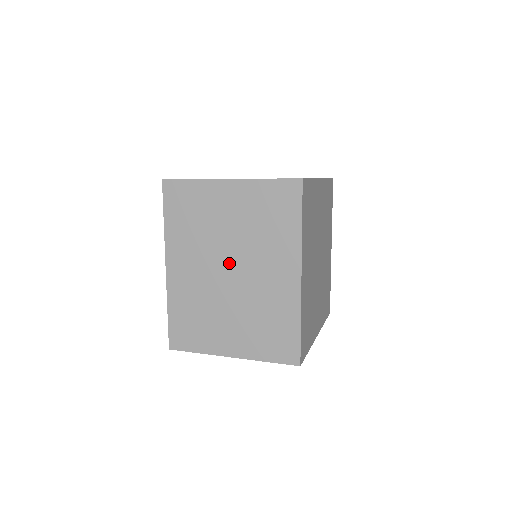
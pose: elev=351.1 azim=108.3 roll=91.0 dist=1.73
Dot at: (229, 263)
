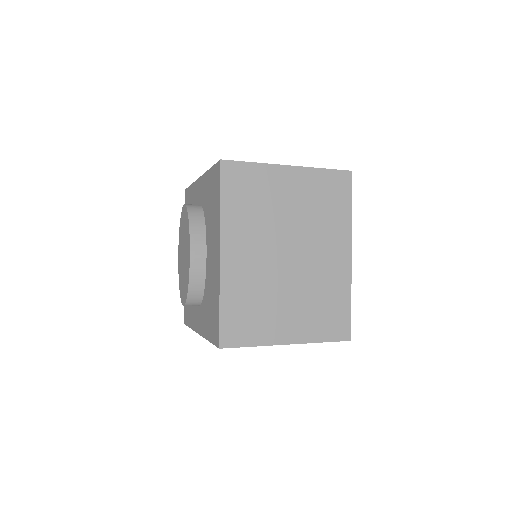
Dot at: (288, 246)
